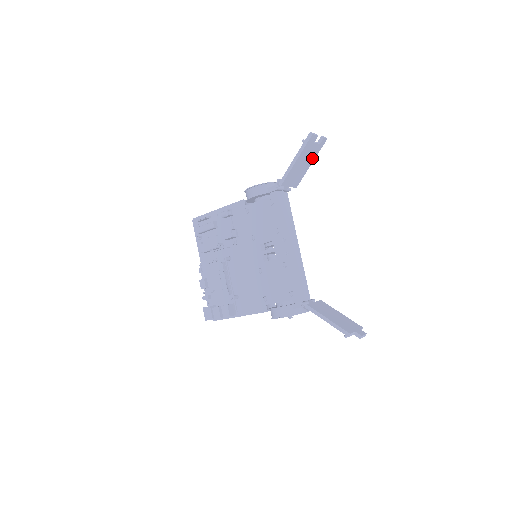
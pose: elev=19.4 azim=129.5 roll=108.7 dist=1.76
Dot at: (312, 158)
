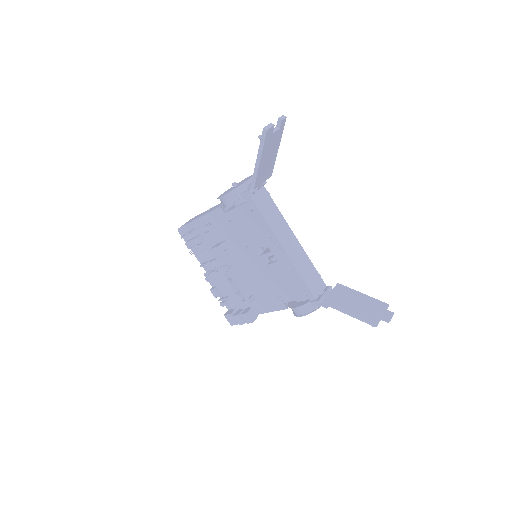
Dot at: (277, 144)
